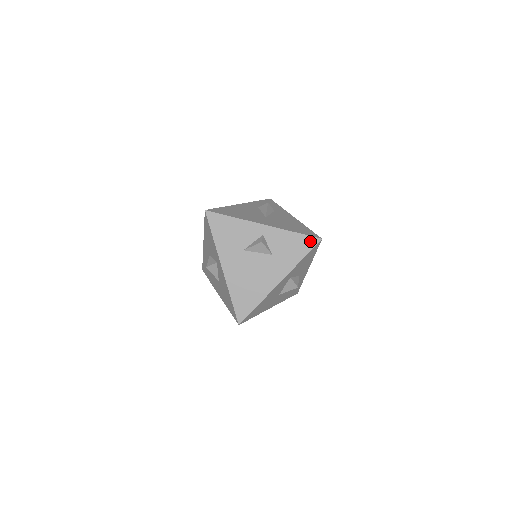
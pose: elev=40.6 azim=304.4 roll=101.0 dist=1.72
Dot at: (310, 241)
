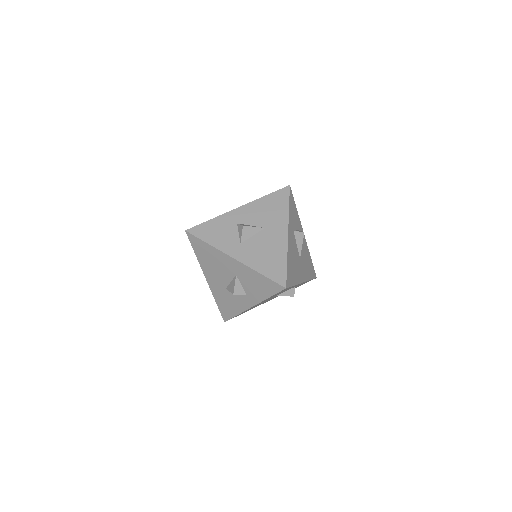
Dot at: occluded
